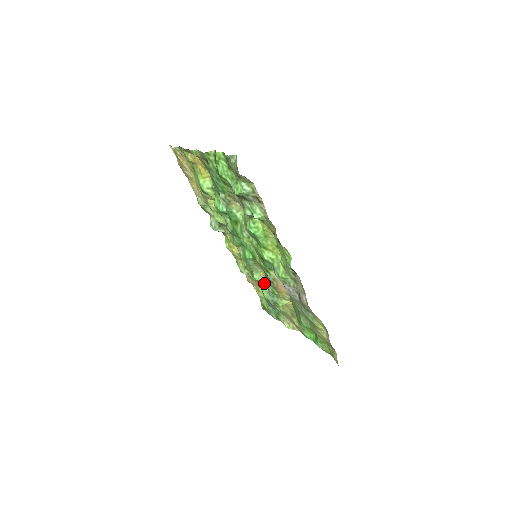
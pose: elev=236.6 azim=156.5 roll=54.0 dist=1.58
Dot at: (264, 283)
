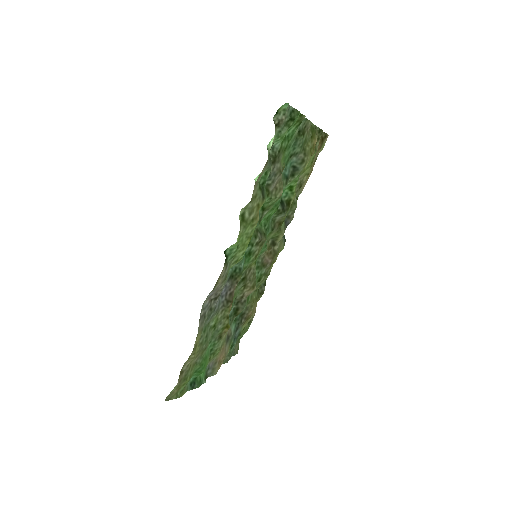
Dot at: occluded
